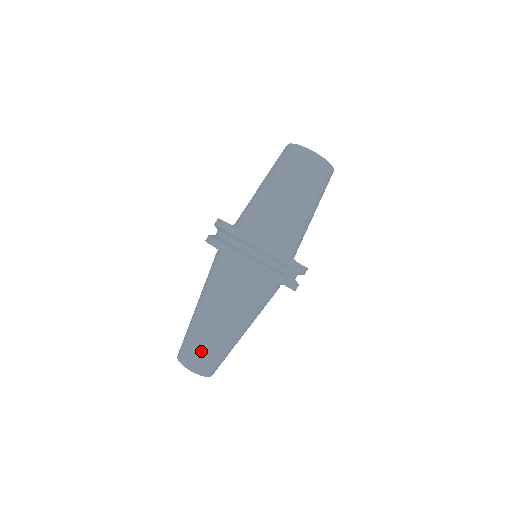
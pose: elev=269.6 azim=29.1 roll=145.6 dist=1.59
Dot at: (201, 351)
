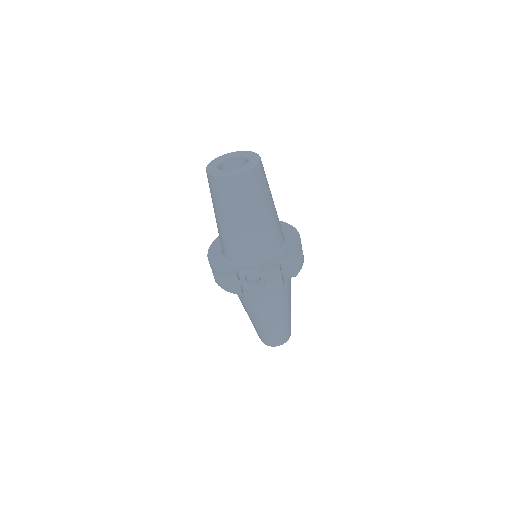
Dot at: (256, 331)
